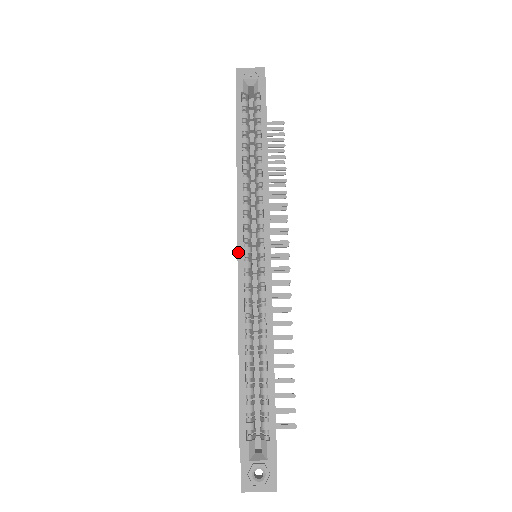
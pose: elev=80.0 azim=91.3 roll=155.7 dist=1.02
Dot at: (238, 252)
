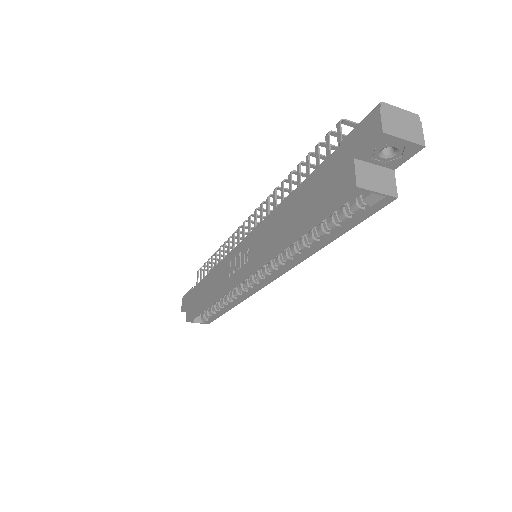
Dot at: (239, 281)
